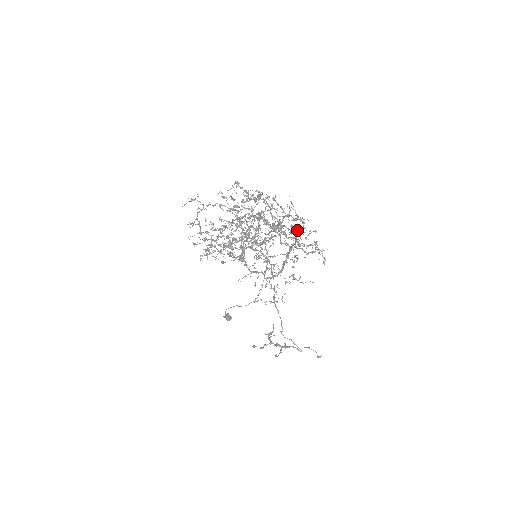
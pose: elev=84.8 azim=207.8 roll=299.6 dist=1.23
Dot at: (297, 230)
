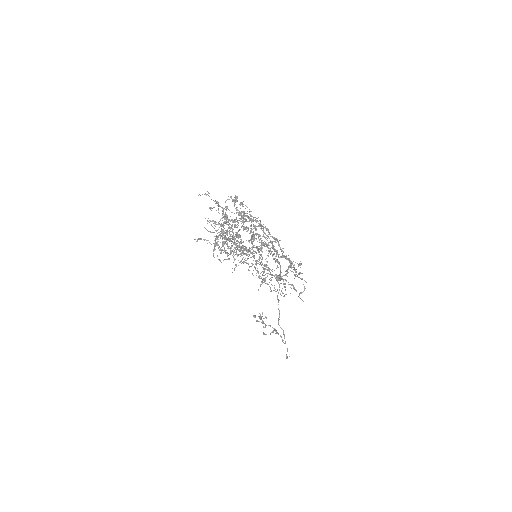
Dot at: (285, 256)
